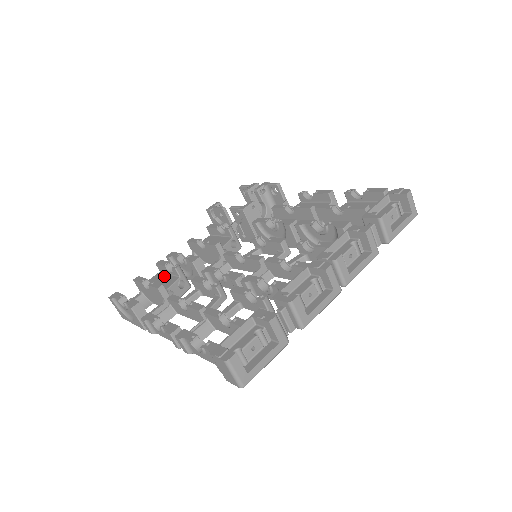
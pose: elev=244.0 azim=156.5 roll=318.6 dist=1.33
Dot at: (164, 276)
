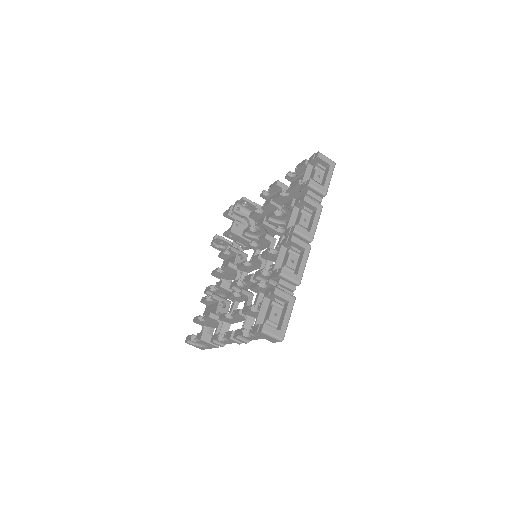
Dot at: (210, 307)
